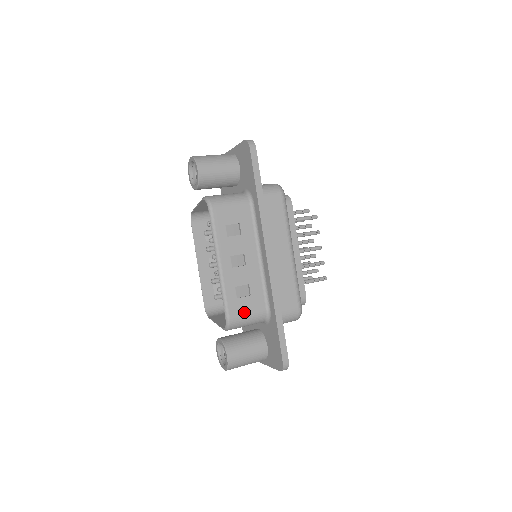
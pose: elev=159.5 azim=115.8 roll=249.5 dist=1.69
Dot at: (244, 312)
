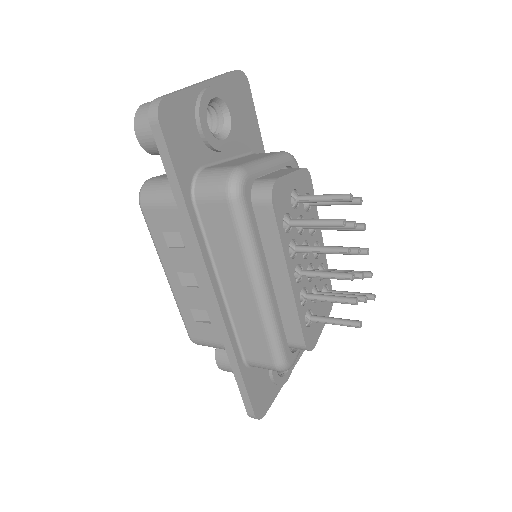
Dot at: (206, 338)
